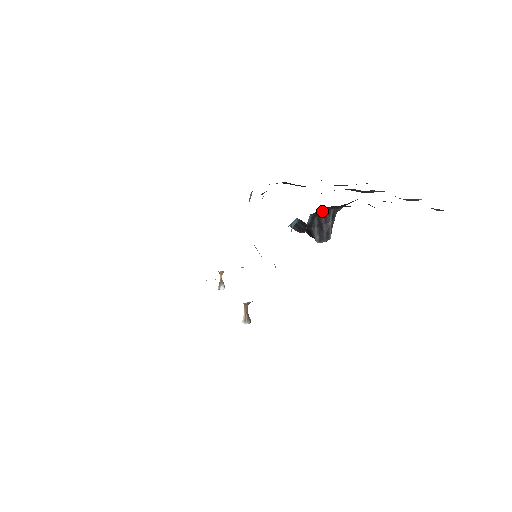
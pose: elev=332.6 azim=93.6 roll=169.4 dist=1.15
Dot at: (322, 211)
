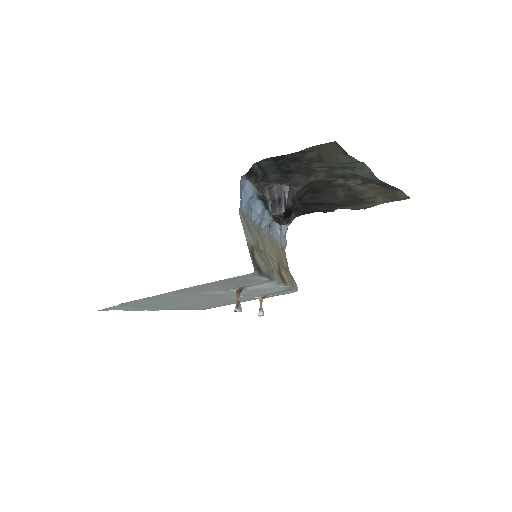
Dot at: (273, 186)
